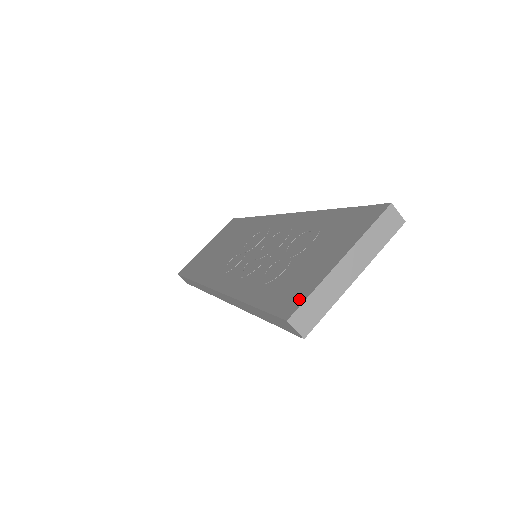
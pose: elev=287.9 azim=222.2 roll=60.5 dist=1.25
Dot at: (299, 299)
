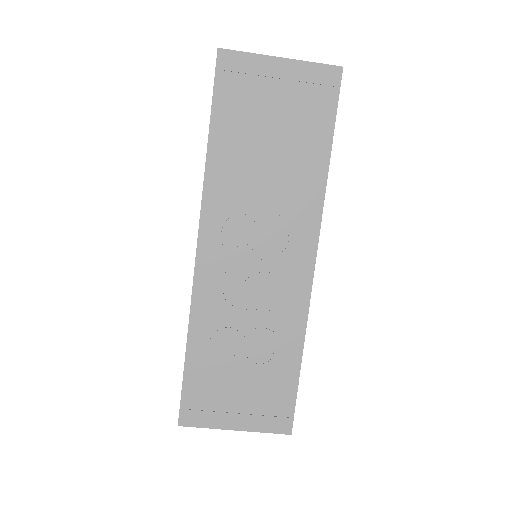
Dot at: (197, 421)
